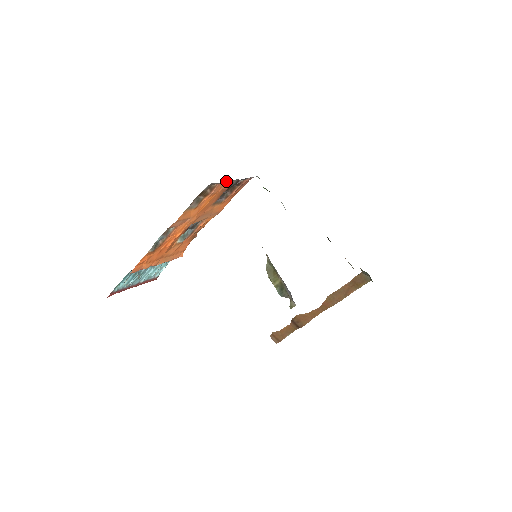
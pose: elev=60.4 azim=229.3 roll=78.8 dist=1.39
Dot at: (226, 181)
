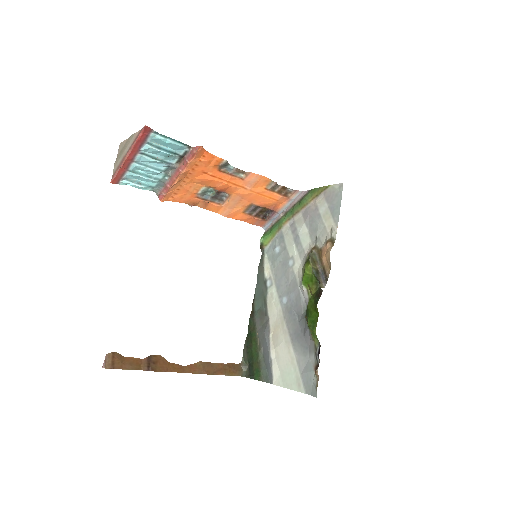
Dot at: (288, 204)
